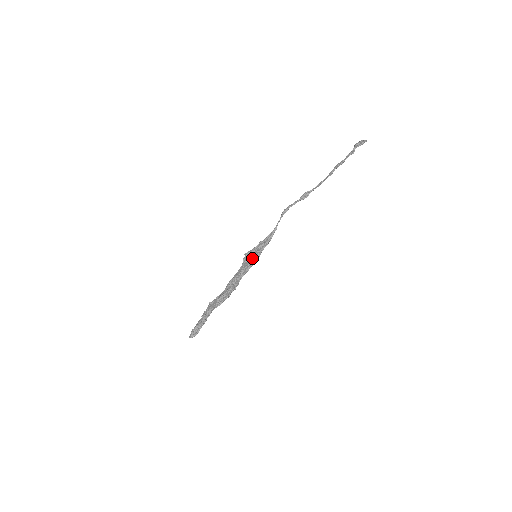
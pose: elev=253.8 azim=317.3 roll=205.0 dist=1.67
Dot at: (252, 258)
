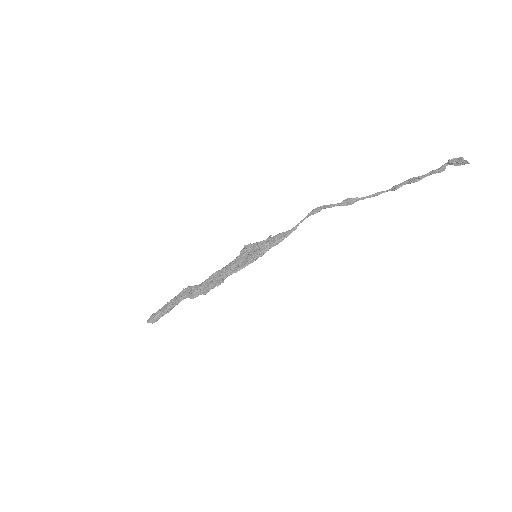
Dot at: (251, 256)
